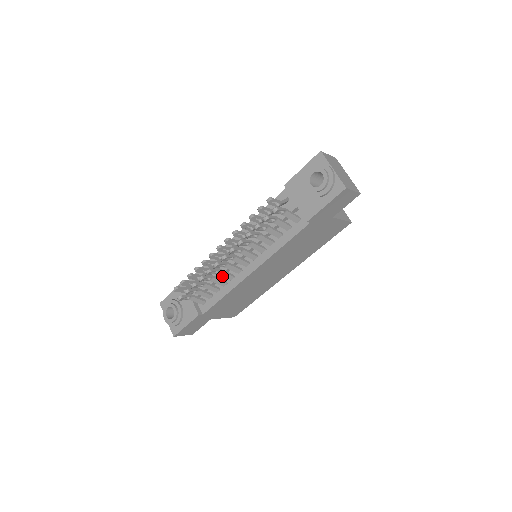
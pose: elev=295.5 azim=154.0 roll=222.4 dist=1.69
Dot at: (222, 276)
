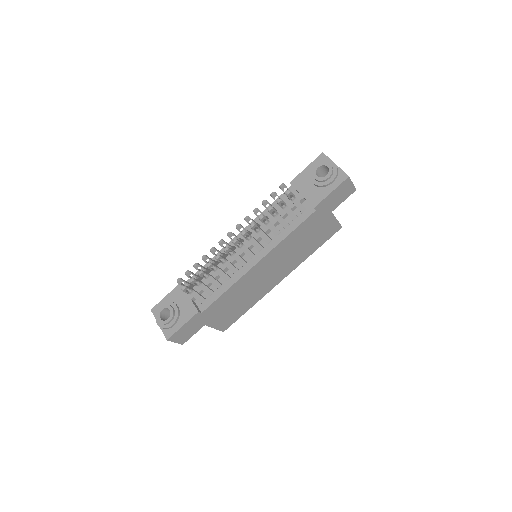
Dot at: (227, 267)
